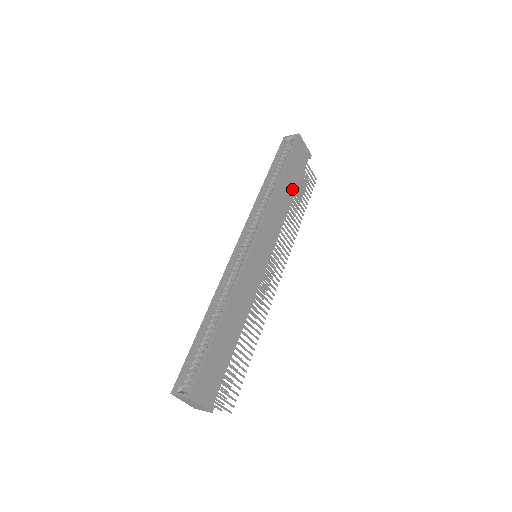
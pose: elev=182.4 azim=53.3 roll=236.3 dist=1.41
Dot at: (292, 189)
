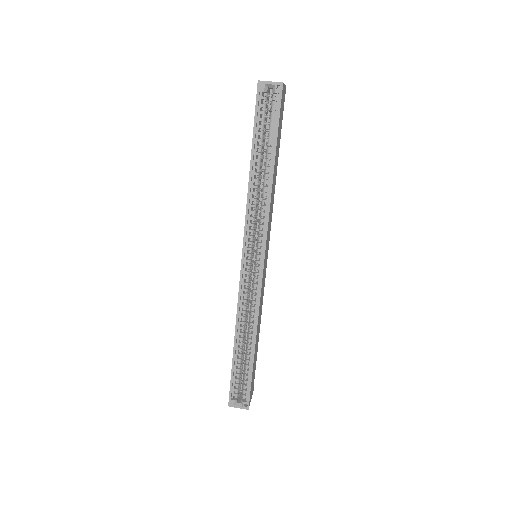
Dot at: (277, 160)
